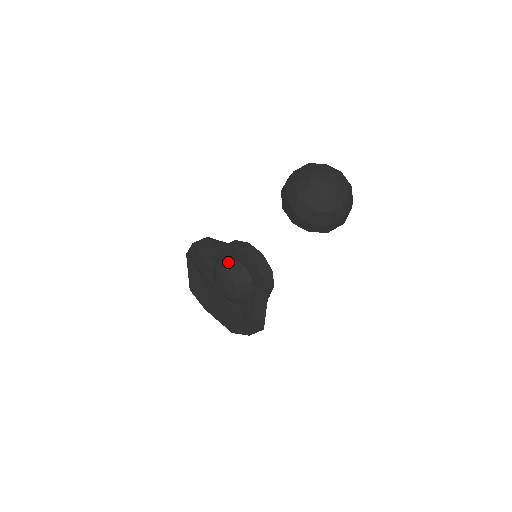
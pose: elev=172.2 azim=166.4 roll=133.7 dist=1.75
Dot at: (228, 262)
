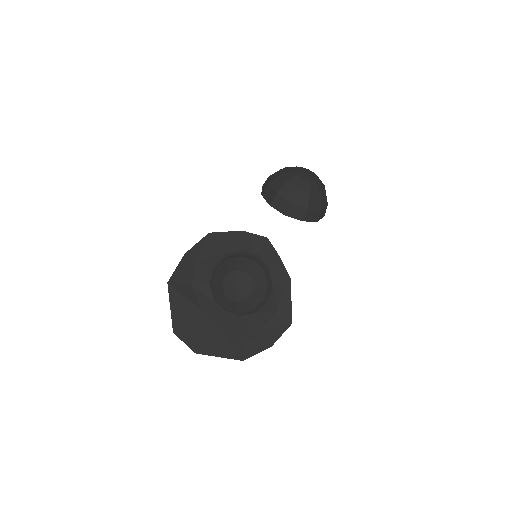
Dot at: (235, 258)
